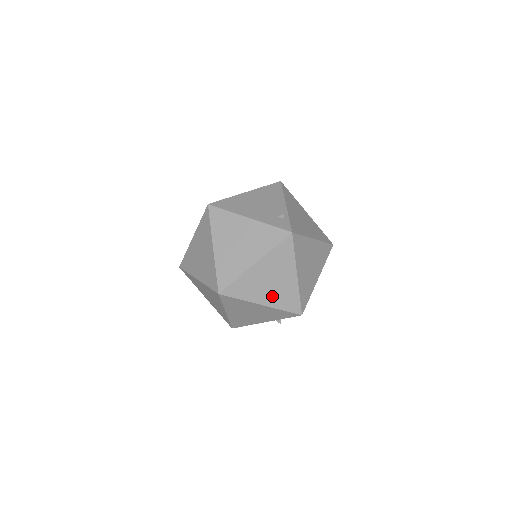
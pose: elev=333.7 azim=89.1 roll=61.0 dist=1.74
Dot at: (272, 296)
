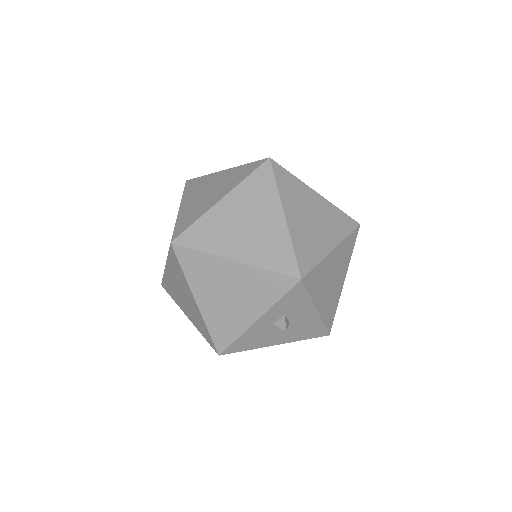
Dot at: (249, 247)
